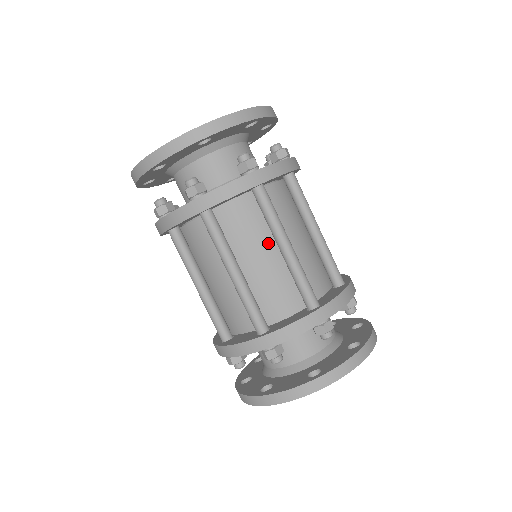
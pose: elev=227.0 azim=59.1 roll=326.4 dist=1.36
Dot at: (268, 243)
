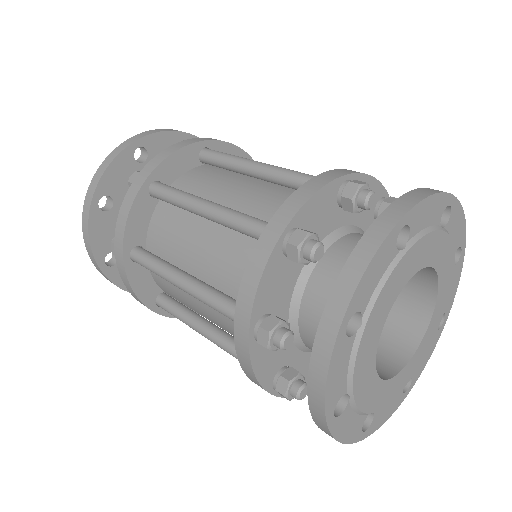
Dot at: (196, 224)
